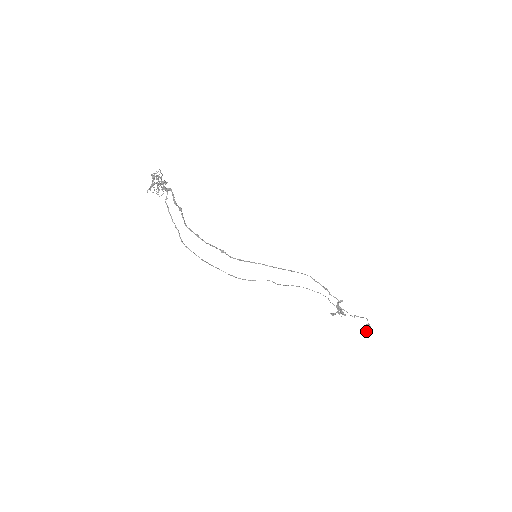
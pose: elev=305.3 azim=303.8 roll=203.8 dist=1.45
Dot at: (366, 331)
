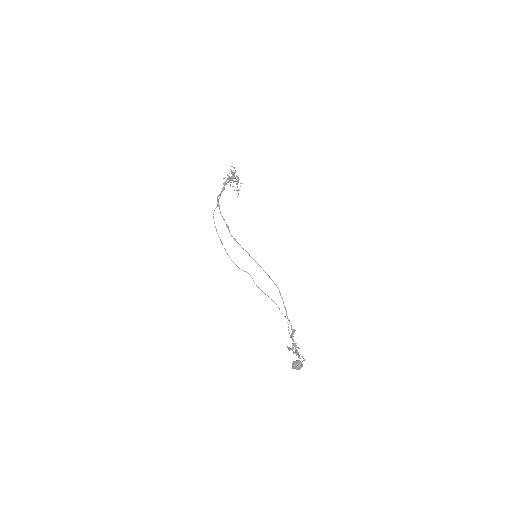
Dot at: (294, 364)
